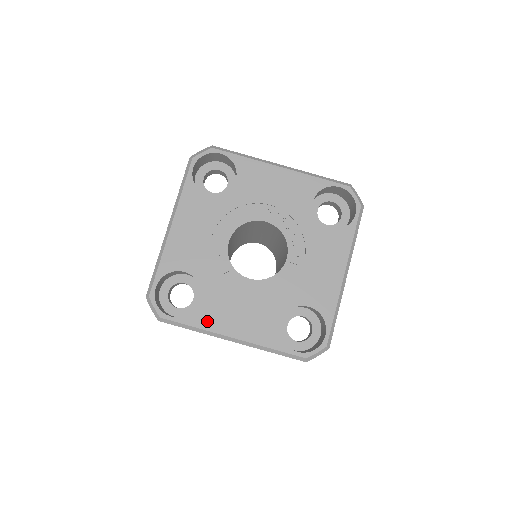
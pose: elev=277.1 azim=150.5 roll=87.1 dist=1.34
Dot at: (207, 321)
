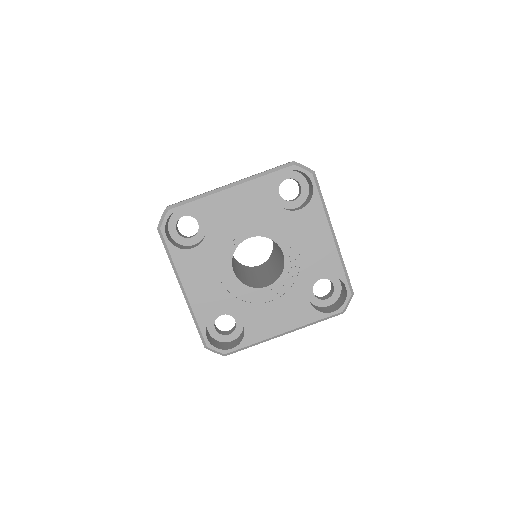
Dot at: (182, 263)
